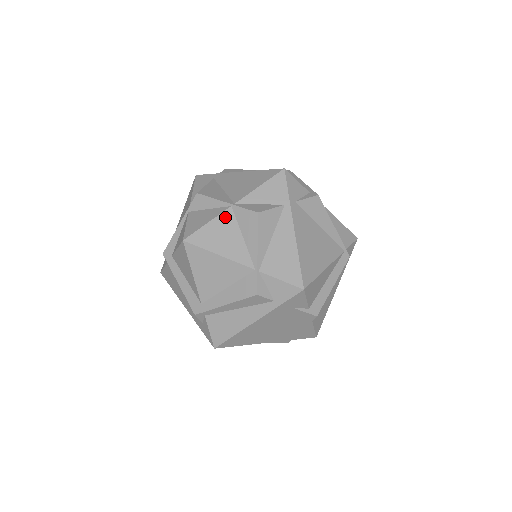
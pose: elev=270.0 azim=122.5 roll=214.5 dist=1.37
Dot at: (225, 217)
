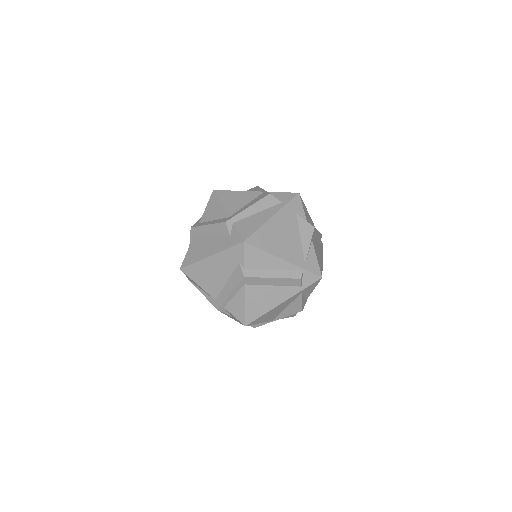
Dot at: occluded
